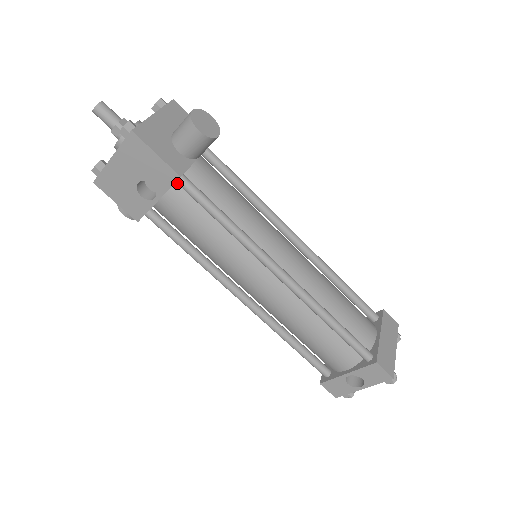
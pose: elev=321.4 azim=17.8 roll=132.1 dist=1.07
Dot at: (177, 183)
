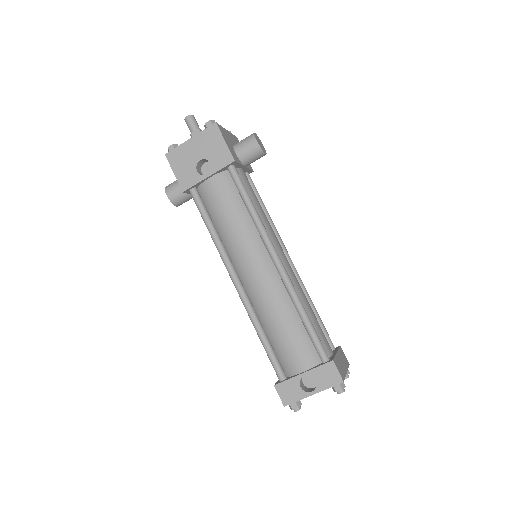
Dot at: (228, 168)
